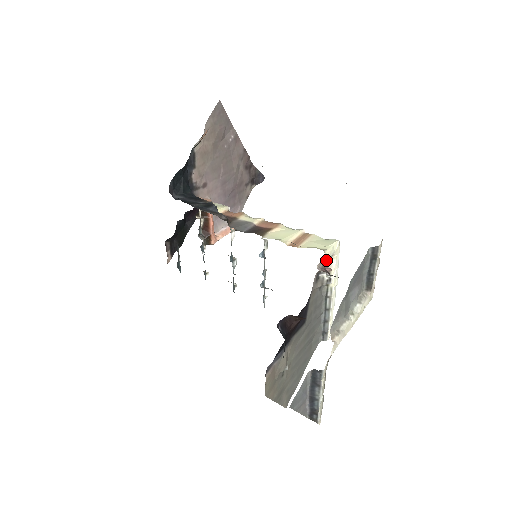
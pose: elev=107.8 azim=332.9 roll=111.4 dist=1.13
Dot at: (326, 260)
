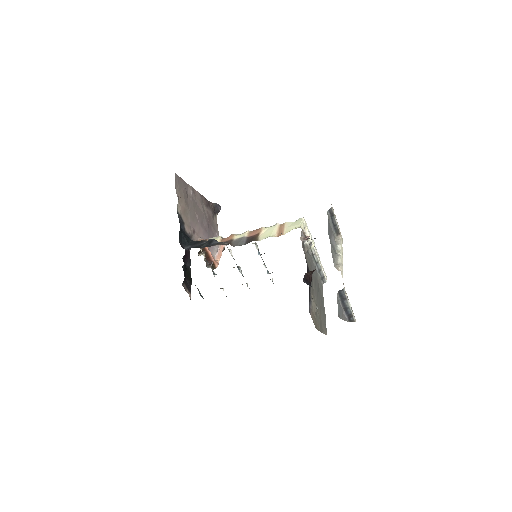
Dot at: occluded
